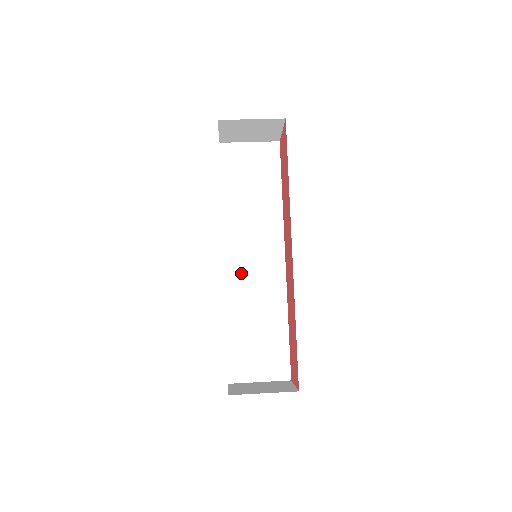
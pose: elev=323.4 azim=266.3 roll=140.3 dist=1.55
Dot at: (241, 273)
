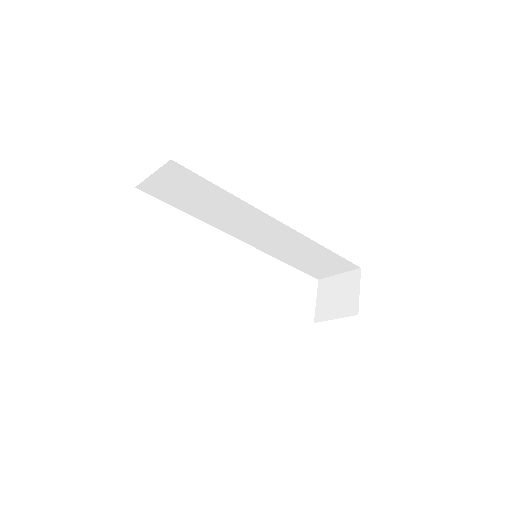
Dot at: occluded
